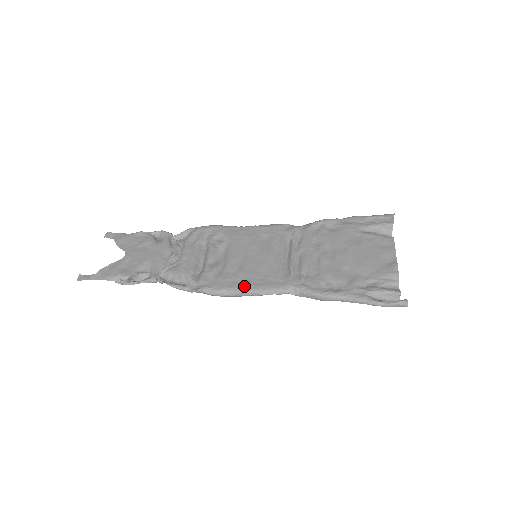
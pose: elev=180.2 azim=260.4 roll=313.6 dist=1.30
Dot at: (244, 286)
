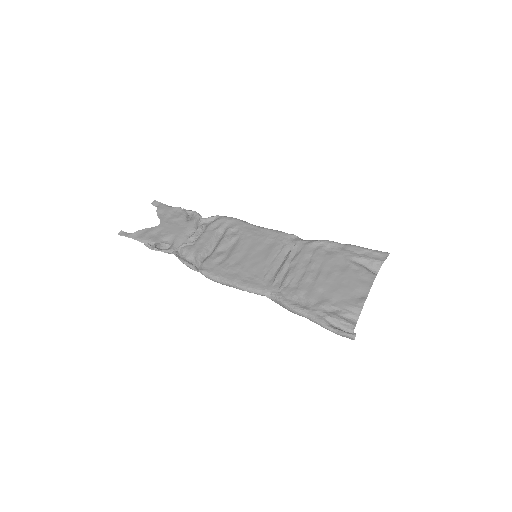
Dot at: (234, 279)
